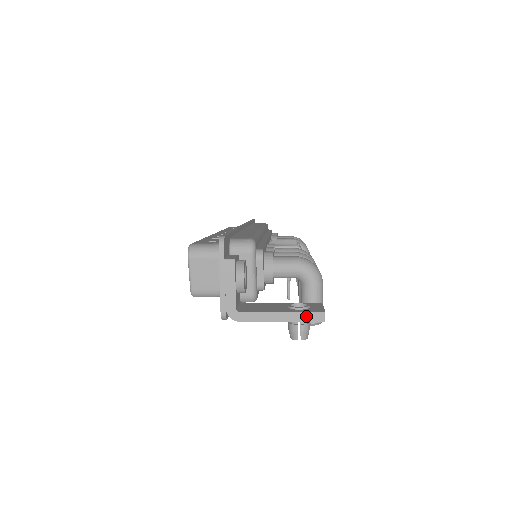
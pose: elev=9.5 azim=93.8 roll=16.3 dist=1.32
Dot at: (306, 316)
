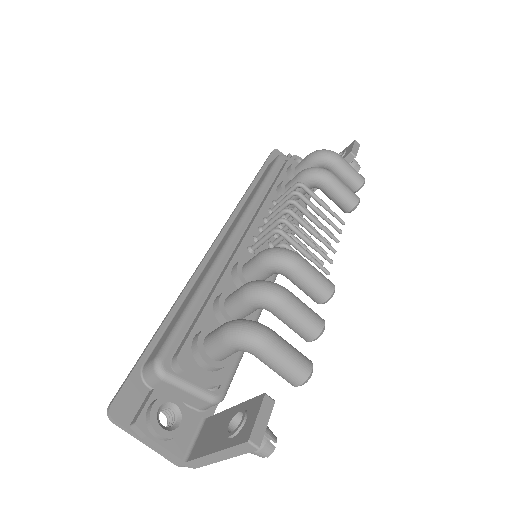
Dot at: (237, 450)
